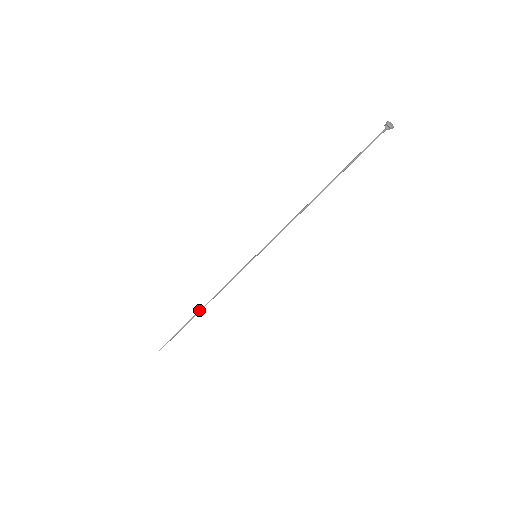
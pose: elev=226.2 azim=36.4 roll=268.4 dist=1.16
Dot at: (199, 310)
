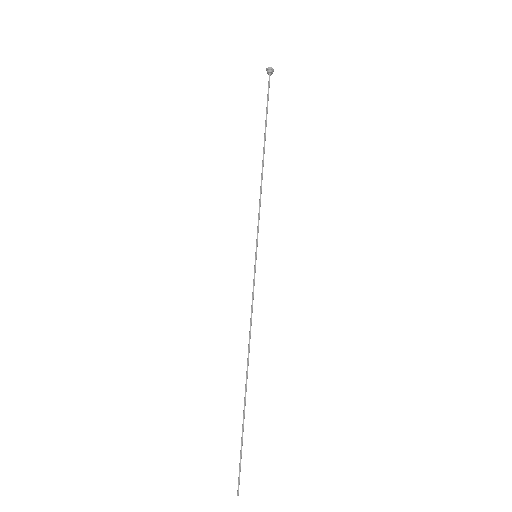
Dot at: (246, 378)
